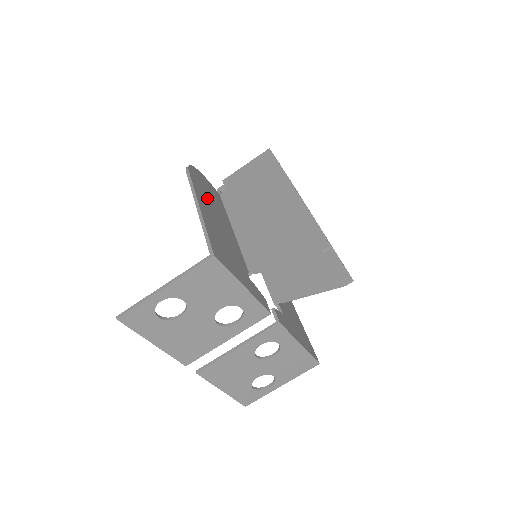
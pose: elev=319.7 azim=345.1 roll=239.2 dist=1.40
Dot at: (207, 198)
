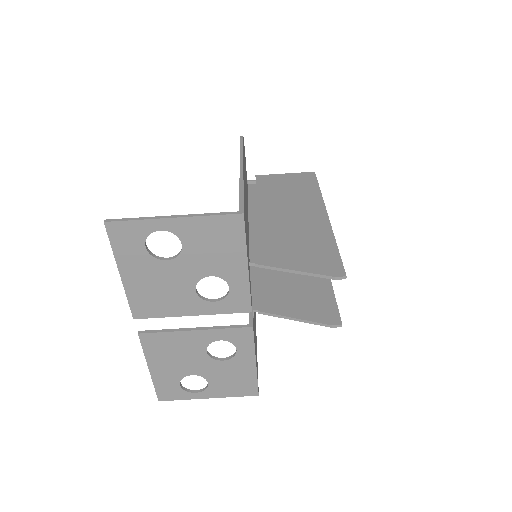
Dot at: occluded
